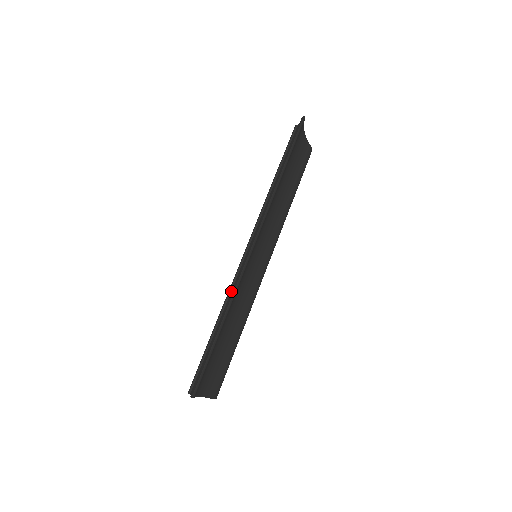
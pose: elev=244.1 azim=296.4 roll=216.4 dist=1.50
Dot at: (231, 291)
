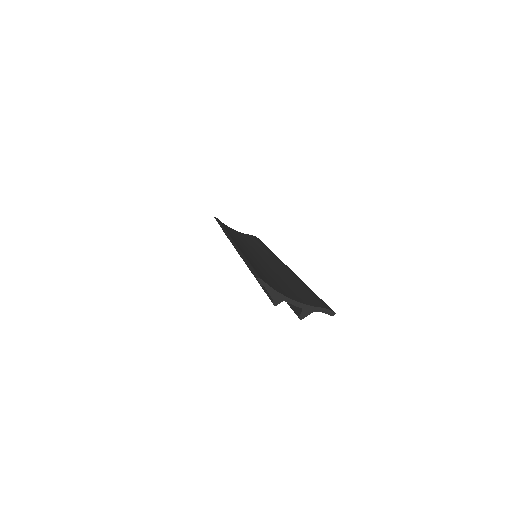
Dot at: occluded
